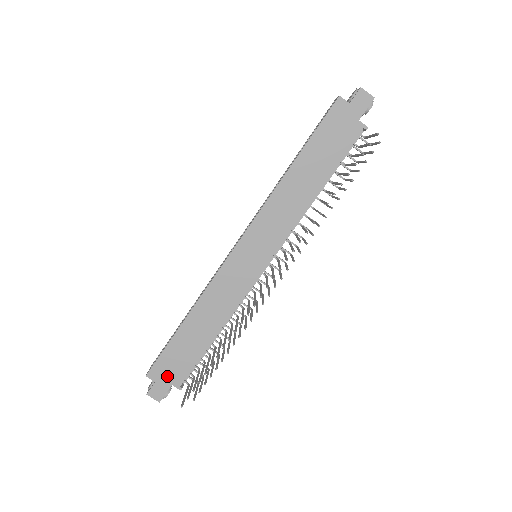
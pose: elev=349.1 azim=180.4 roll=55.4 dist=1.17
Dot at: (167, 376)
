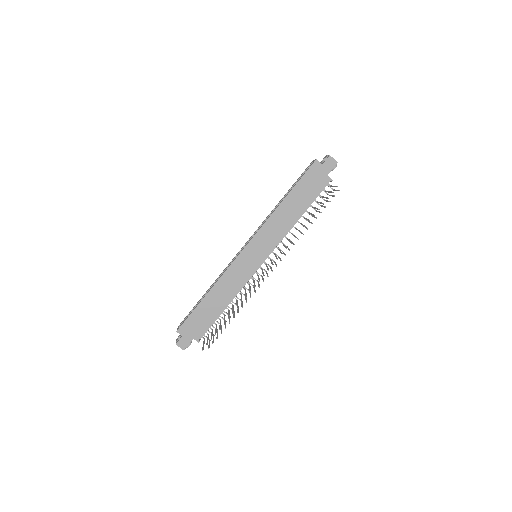
Dot at: (191, 332)
